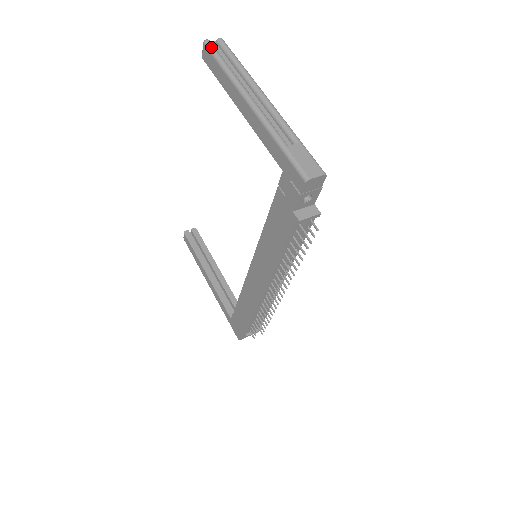
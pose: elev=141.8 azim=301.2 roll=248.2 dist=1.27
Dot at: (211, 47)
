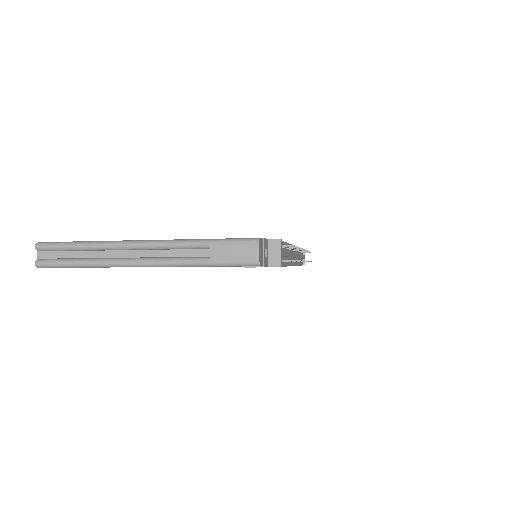
Dot at: (48, 265)
